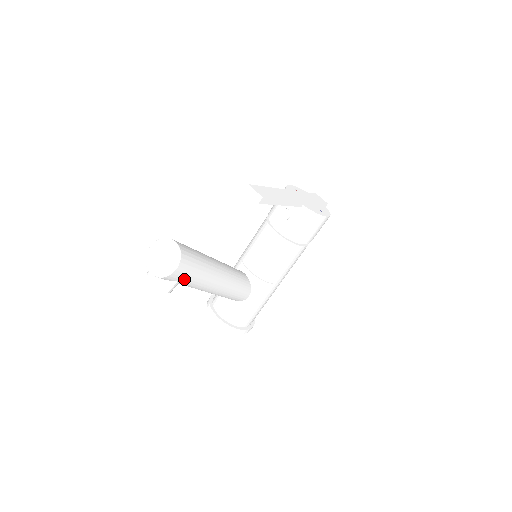
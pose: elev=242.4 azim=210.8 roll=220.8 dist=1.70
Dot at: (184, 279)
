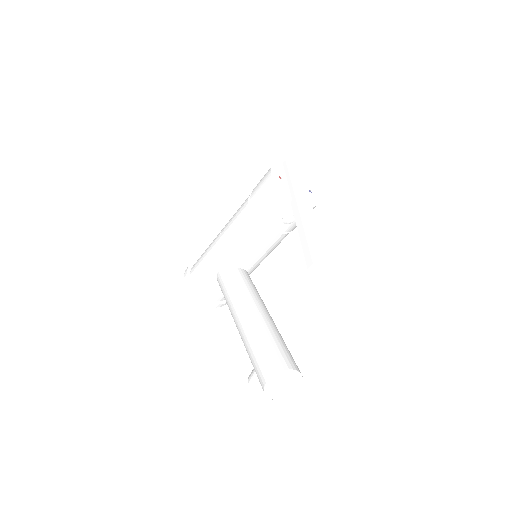
Dot at: occluded
